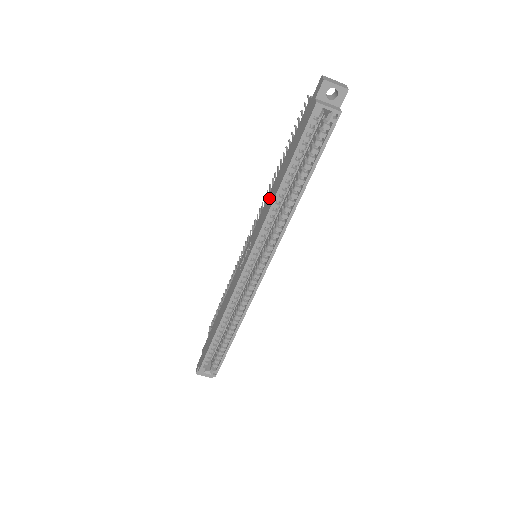
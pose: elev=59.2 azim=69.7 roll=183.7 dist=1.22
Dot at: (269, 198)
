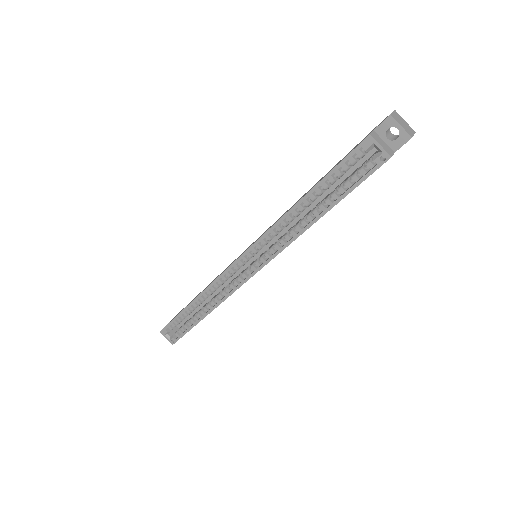
Dot at: occluded
